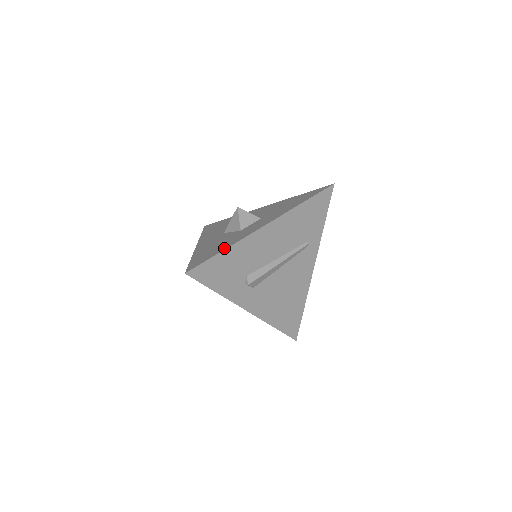
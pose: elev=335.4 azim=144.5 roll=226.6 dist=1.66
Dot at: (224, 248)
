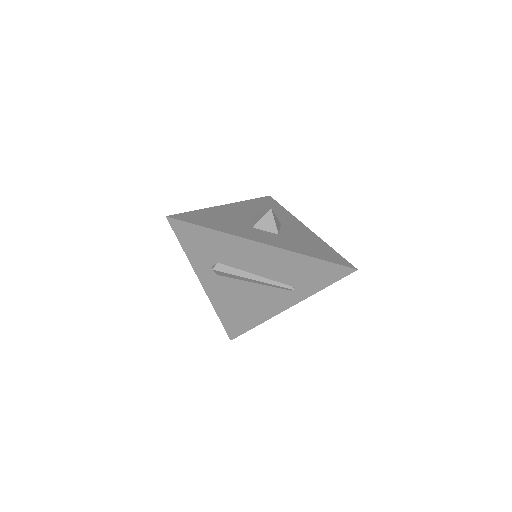
Dot at: (214, 227)
